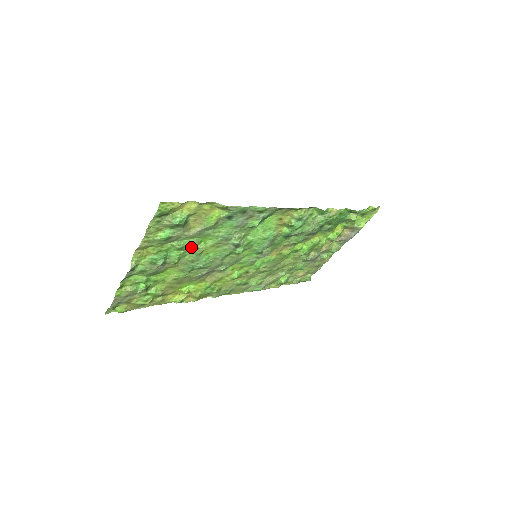
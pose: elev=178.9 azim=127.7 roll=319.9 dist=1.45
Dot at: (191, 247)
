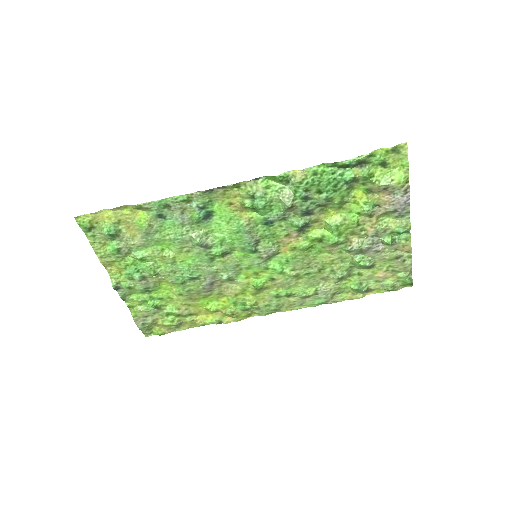
Dot at: (156, 257)
